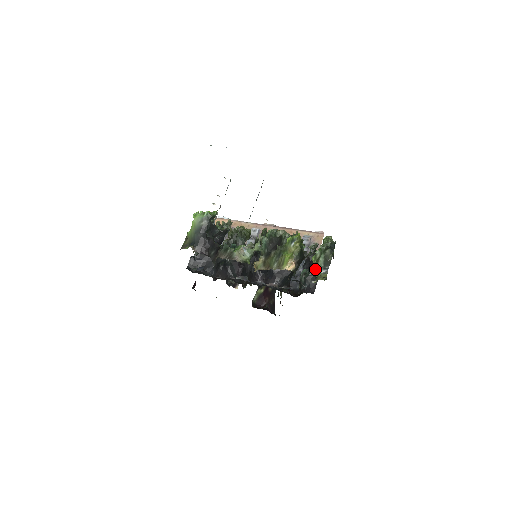
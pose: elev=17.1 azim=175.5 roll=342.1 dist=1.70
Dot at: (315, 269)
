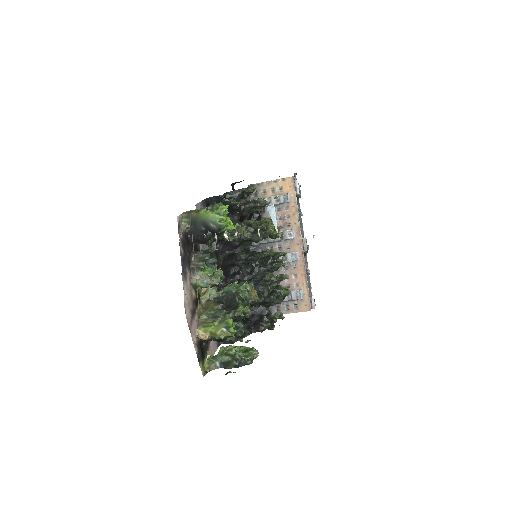
Dot at: (220, 353)
